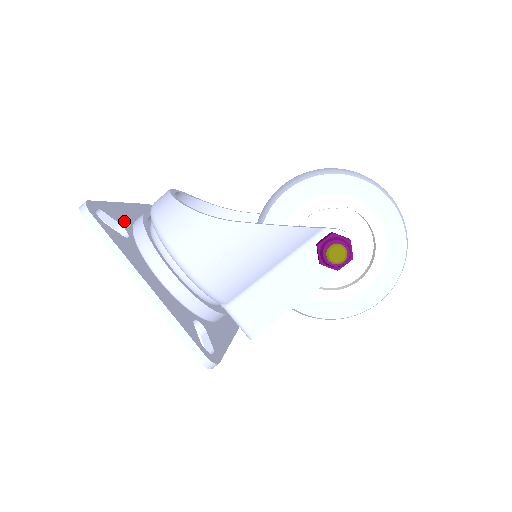
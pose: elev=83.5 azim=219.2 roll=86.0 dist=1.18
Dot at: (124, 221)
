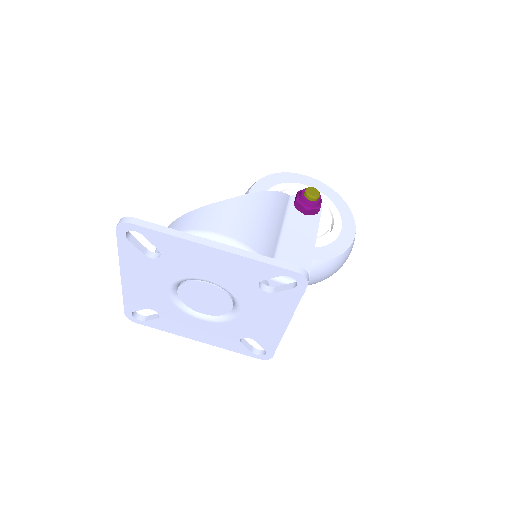
Dot at: occluded
